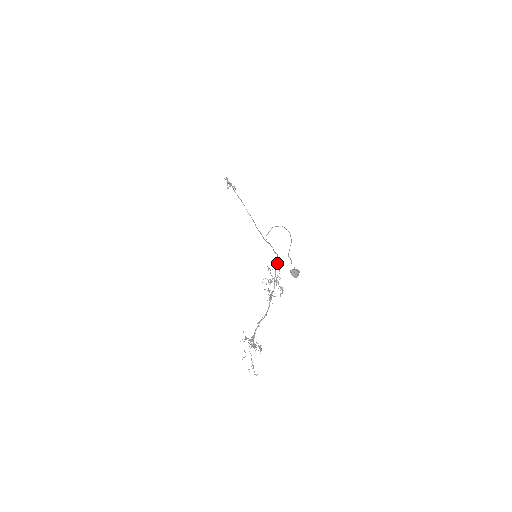
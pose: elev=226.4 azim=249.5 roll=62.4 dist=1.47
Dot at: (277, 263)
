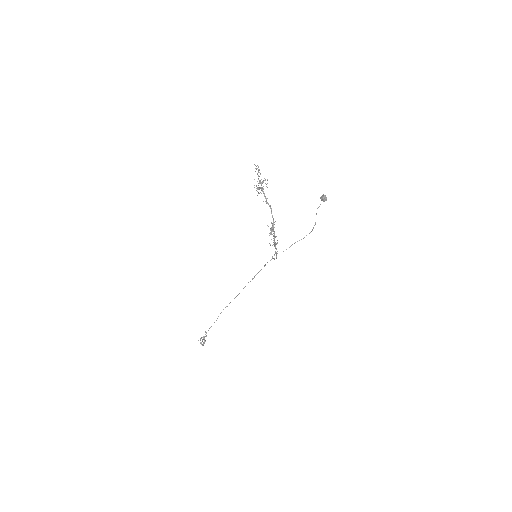
Dot at: (276, 254)
